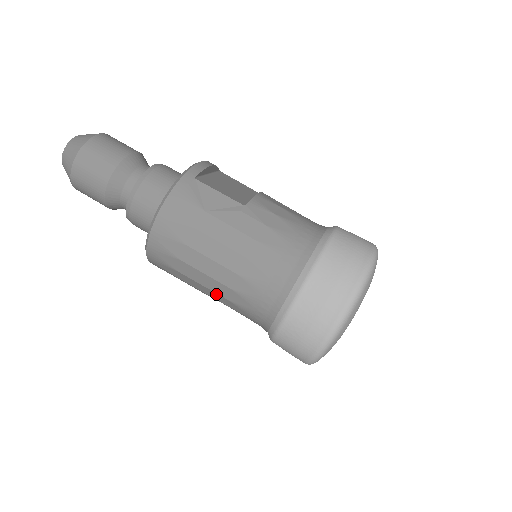
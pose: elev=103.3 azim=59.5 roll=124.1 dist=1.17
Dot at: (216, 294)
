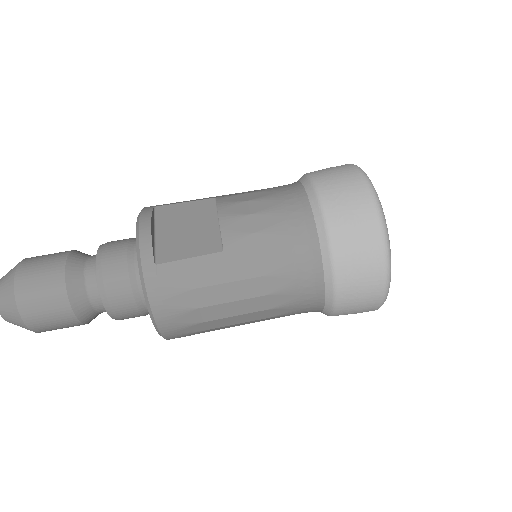
Dot at: occluded
